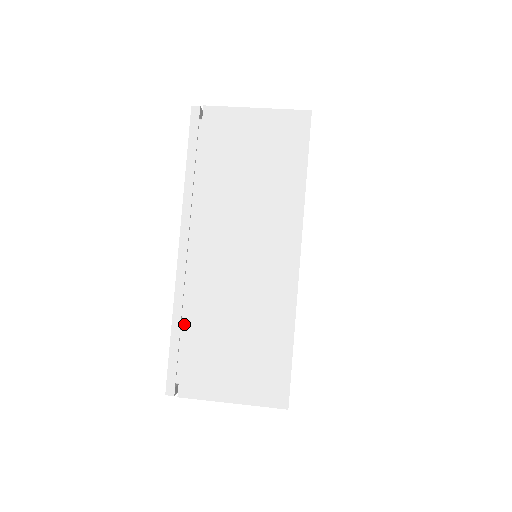
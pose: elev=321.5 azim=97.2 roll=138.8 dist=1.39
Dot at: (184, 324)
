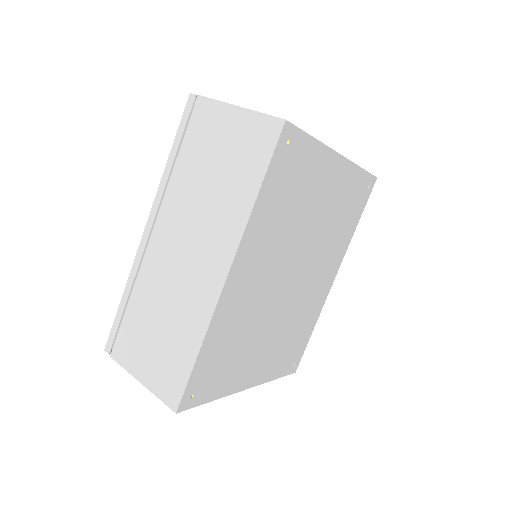
Dot at: (130, 297)
